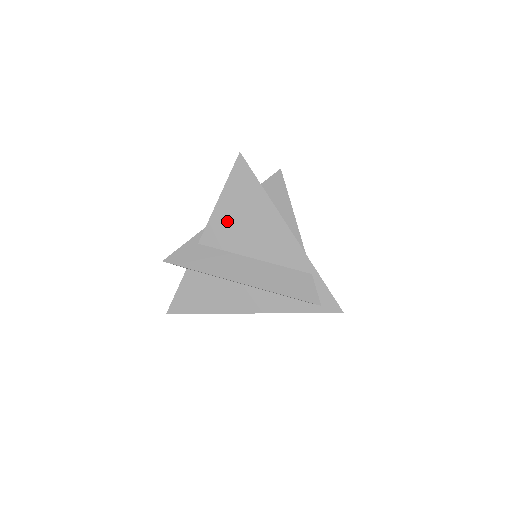
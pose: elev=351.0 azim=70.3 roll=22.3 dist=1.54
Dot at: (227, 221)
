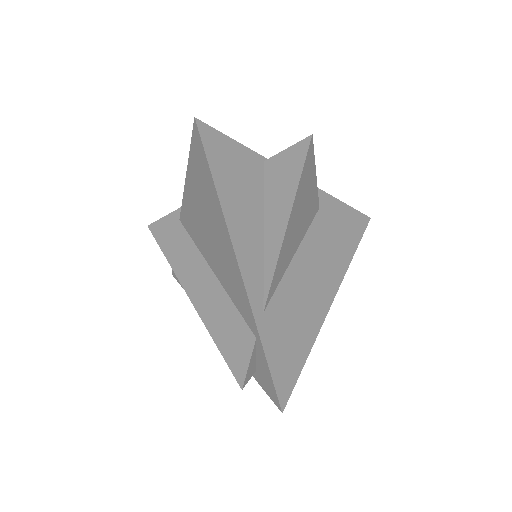
Dot at: (194, 209)
